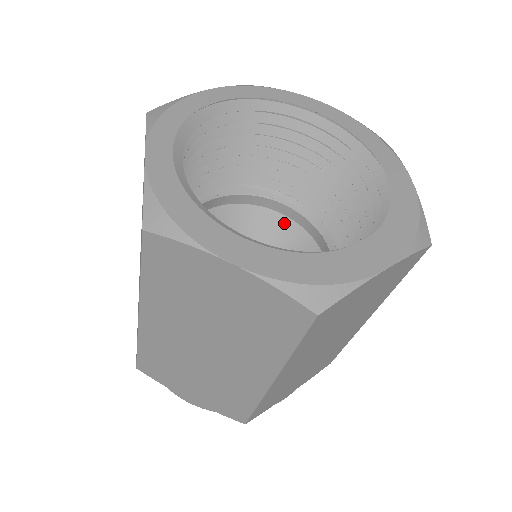
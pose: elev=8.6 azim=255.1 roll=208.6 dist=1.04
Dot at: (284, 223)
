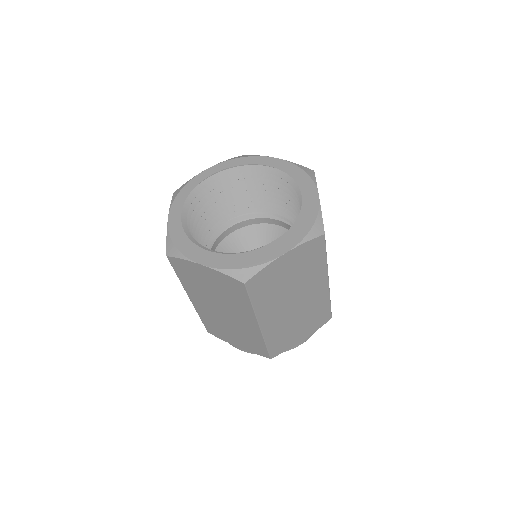
Dot at: (281, 231)
